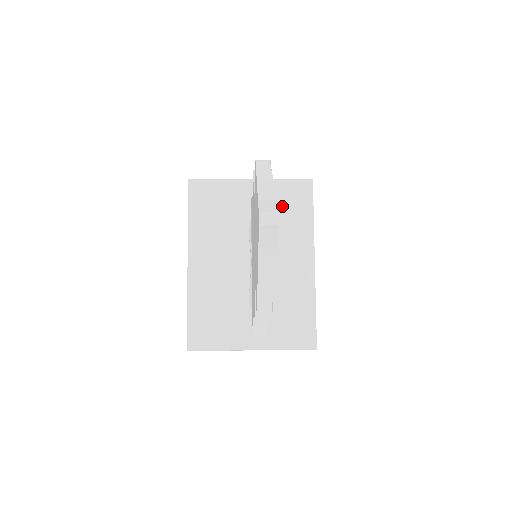
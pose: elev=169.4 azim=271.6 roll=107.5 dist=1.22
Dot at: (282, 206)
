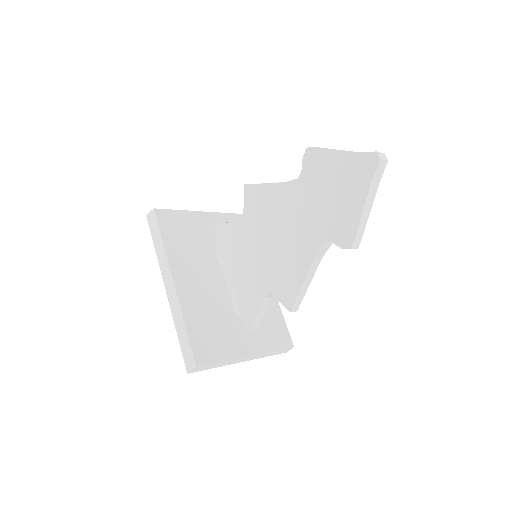
Dot at: occluded
